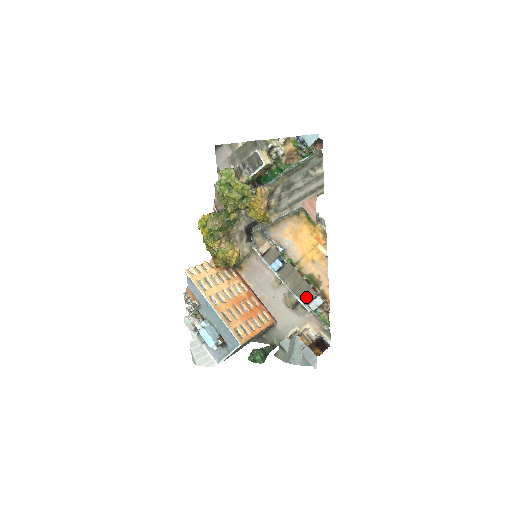
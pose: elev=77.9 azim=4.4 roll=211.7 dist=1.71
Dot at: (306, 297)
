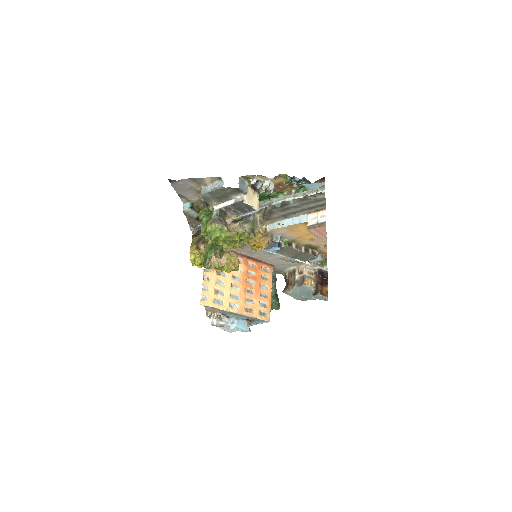
Dot at: (306, 259)
